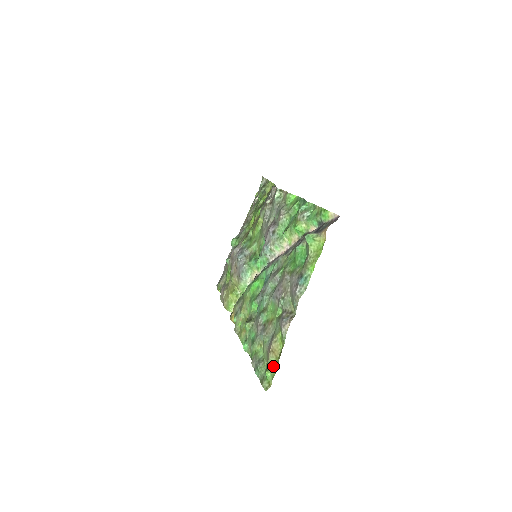
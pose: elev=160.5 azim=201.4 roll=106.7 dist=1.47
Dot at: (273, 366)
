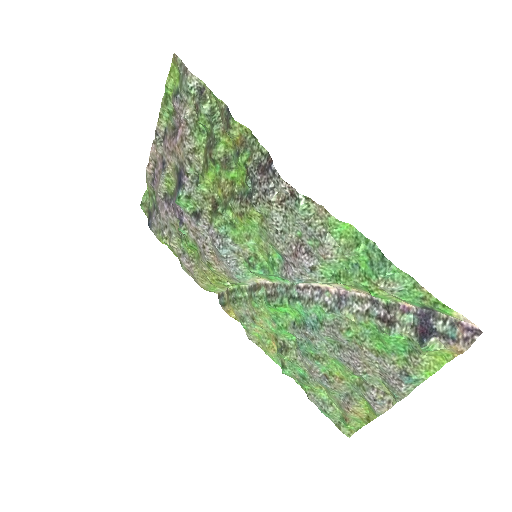
Dot at: (355, 421)
